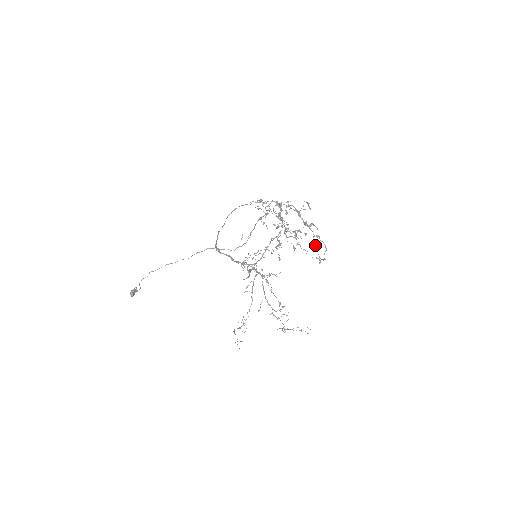
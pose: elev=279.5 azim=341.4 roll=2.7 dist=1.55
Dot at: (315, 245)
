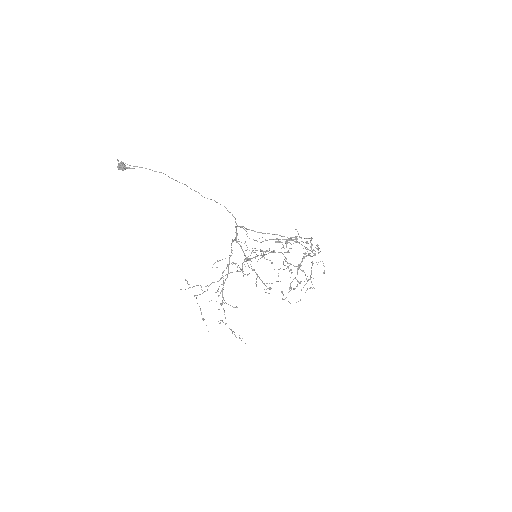
Dot at: occluded
